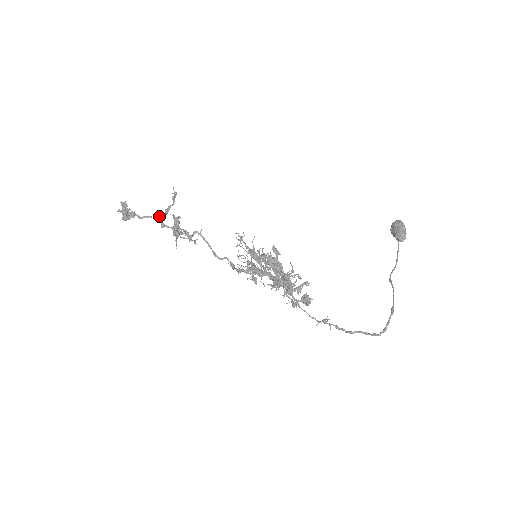
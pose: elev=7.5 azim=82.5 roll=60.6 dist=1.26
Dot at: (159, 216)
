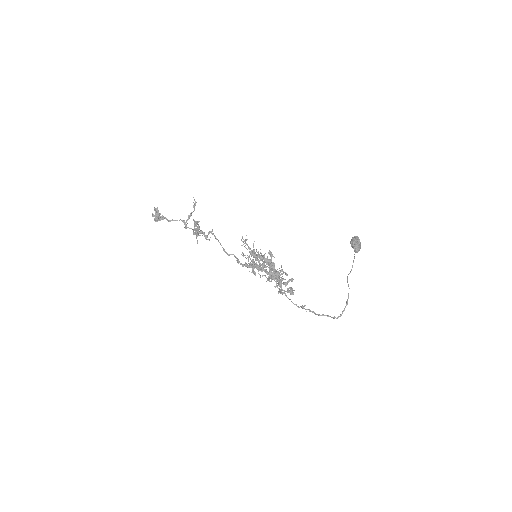
Dot at: (183, 220)
